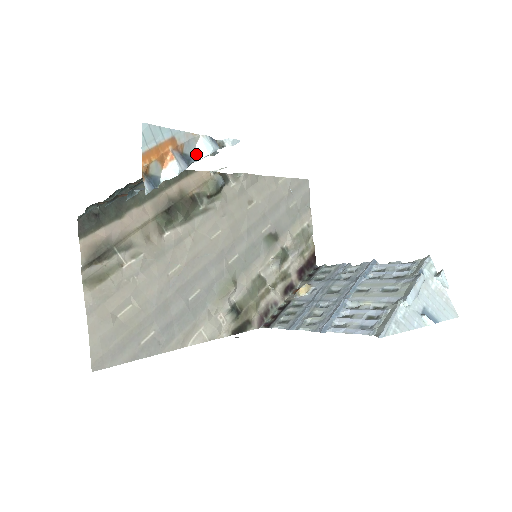
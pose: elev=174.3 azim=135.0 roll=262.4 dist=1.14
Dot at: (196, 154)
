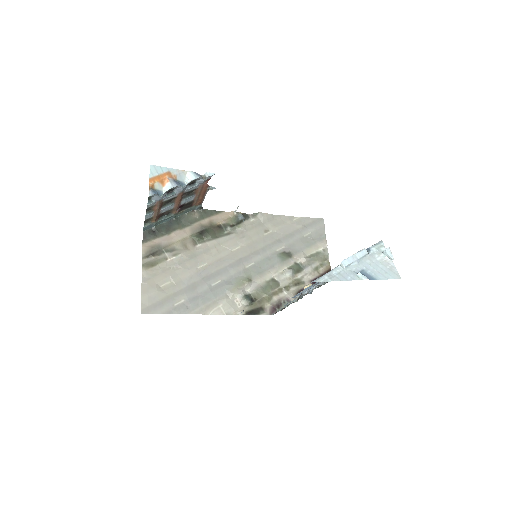
Dot at: (186, 181)
